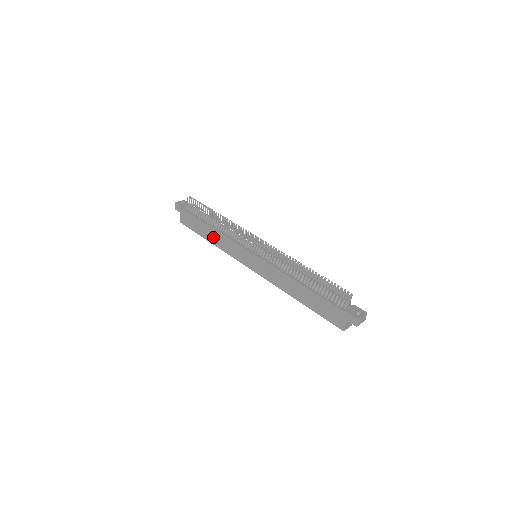
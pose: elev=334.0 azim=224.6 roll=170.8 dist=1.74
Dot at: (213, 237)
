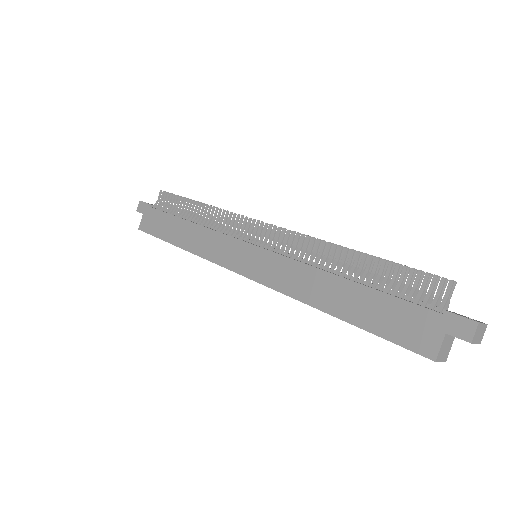
Dot at: (187, 237)
